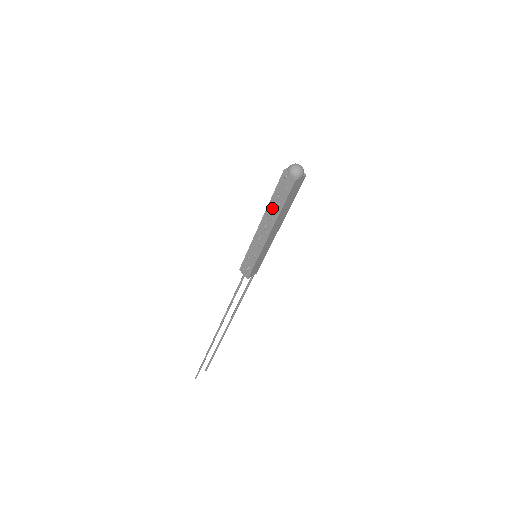
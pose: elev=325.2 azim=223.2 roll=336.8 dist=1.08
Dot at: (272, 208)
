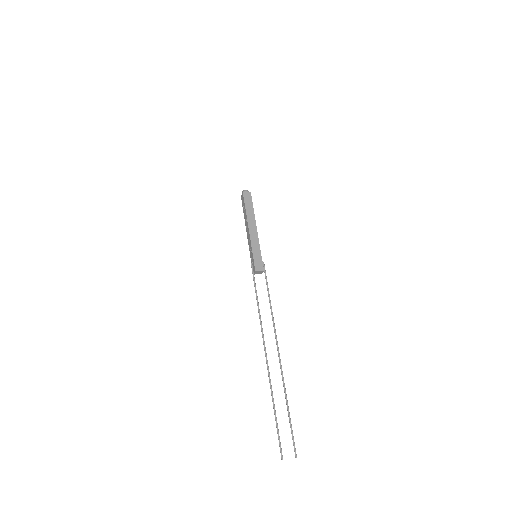
Dot at: (245, 216)
